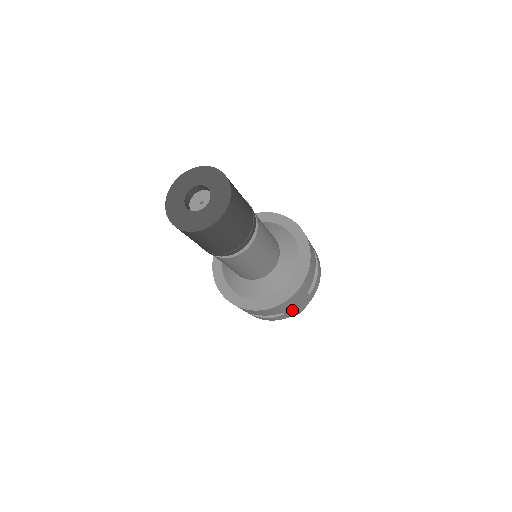
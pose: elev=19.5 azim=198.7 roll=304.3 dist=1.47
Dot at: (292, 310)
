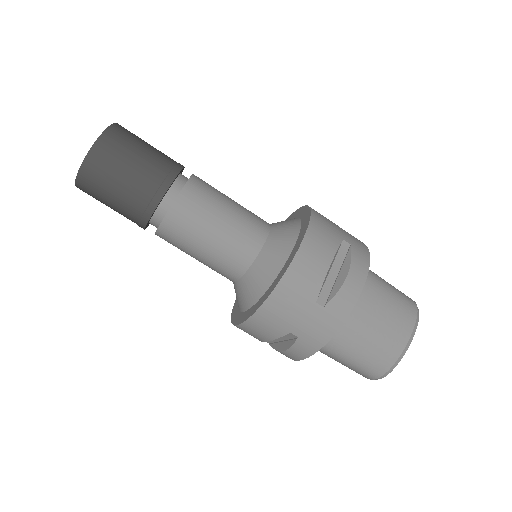
Dot at: (306, 331)
